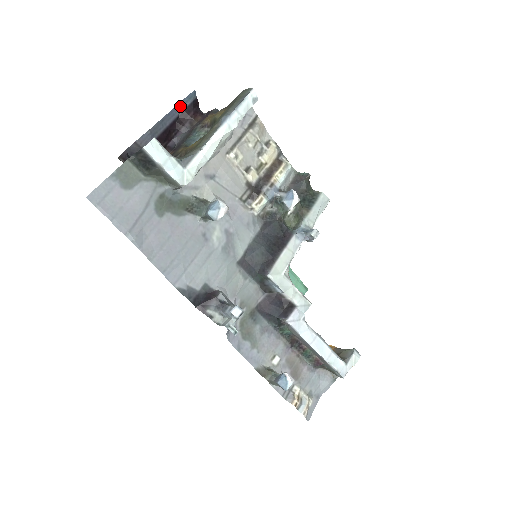
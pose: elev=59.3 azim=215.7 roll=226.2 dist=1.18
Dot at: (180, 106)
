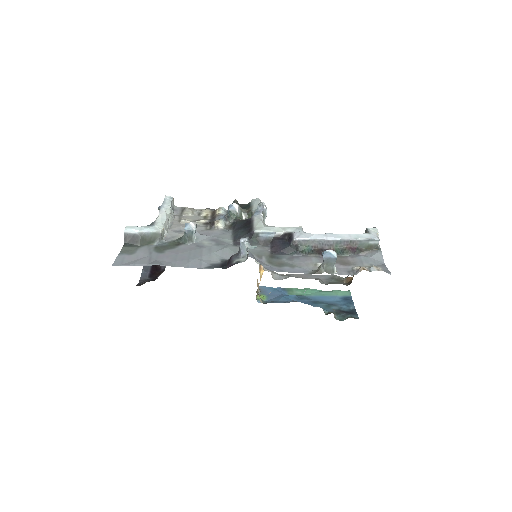
Dot at: occluded
